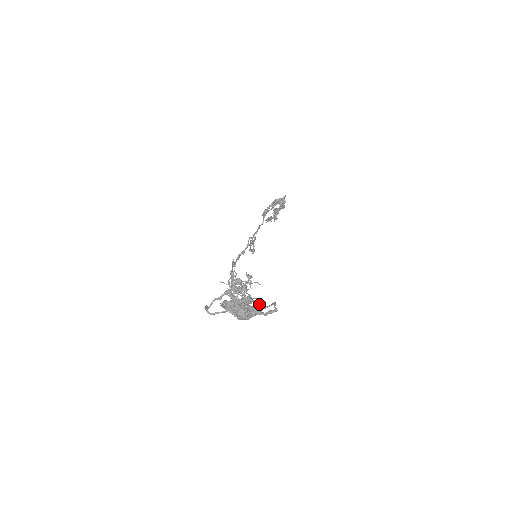
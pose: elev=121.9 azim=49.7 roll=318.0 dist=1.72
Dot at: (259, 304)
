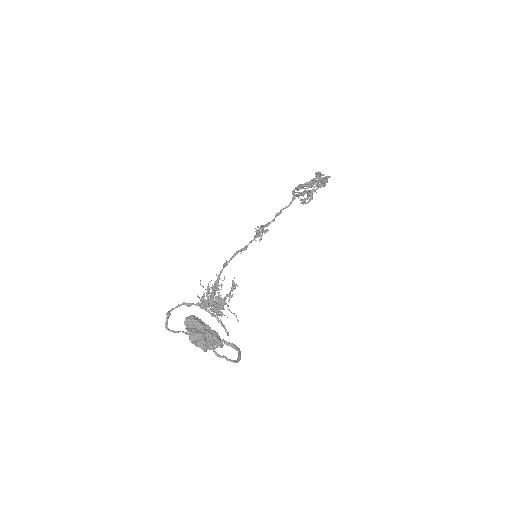
Dot at: (226, 330)
